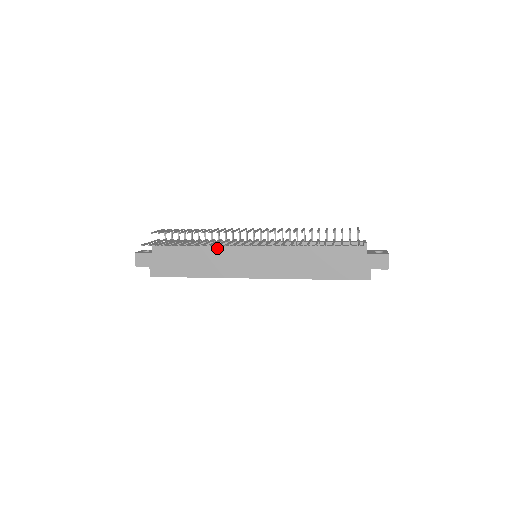
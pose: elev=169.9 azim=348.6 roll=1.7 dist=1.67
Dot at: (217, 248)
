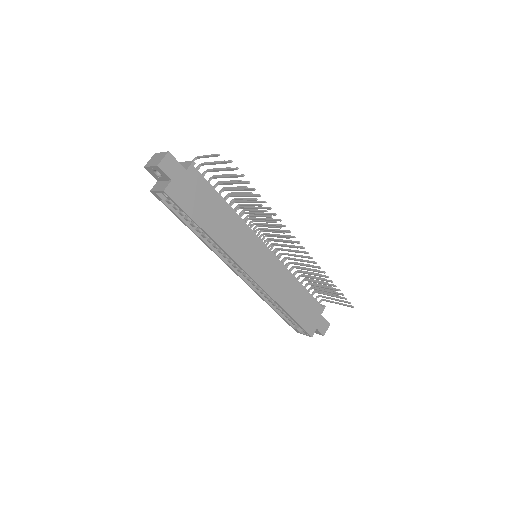
Dot at: (243, 222)
